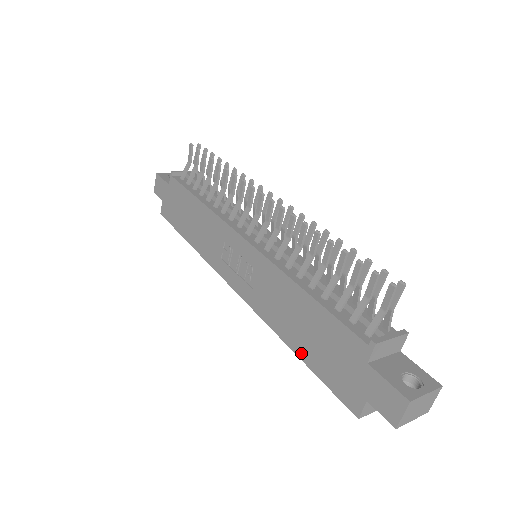
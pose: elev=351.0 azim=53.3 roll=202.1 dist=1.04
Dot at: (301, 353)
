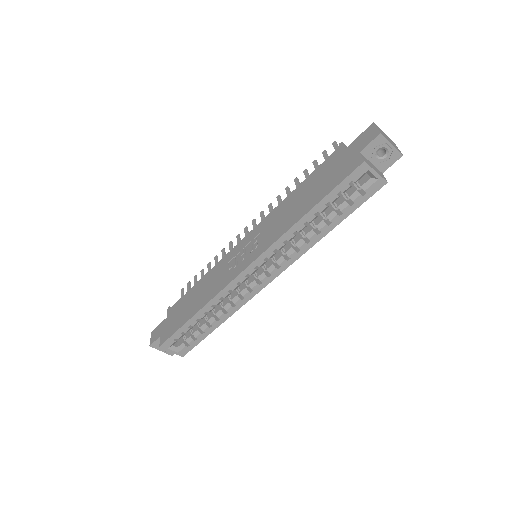
Dot at: (312, 204)
